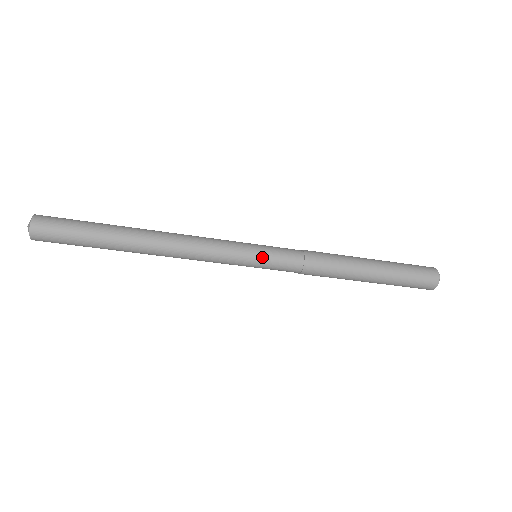
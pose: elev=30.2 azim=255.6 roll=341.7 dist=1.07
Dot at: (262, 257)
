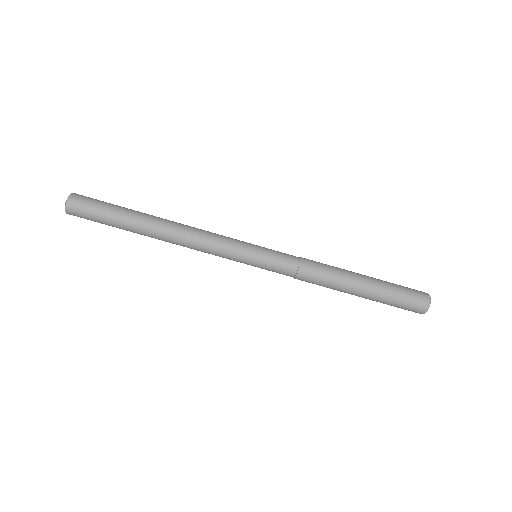
Dot at: (260, 256)
